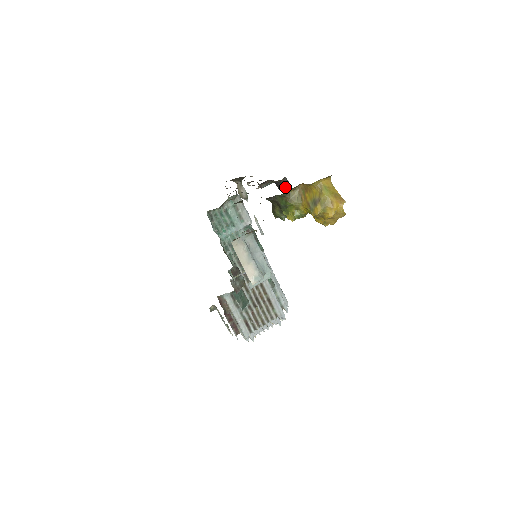
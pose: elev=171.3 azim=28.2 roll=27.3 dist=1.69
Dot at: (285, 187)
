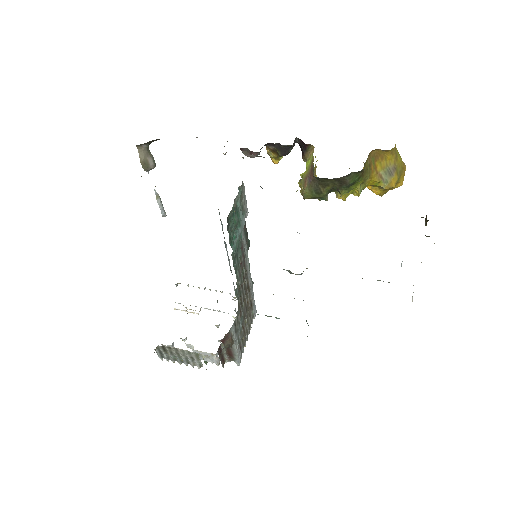
Dot at: (290, 151)
